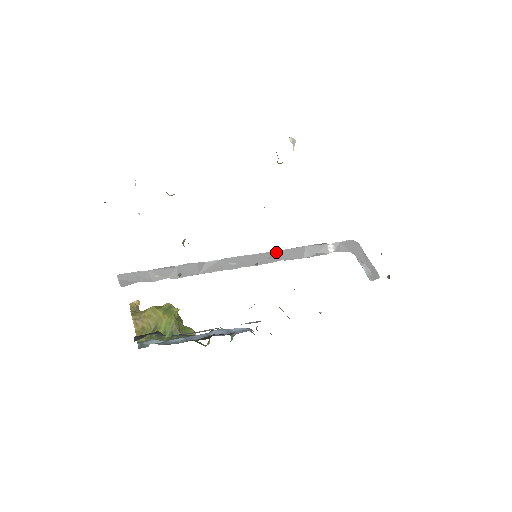
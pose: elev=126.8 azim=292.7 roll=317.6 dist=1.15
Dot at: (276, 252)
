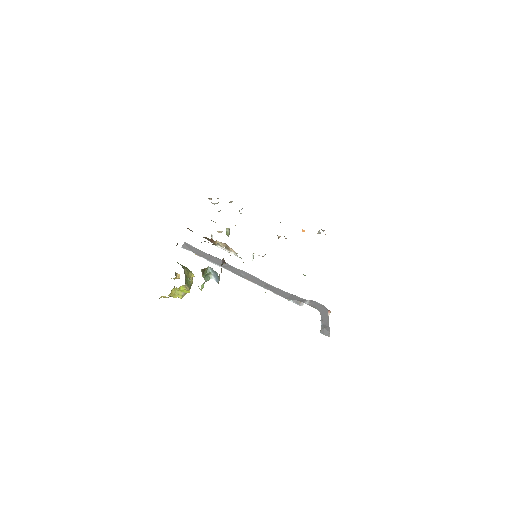
Dot at: (272, 286)
